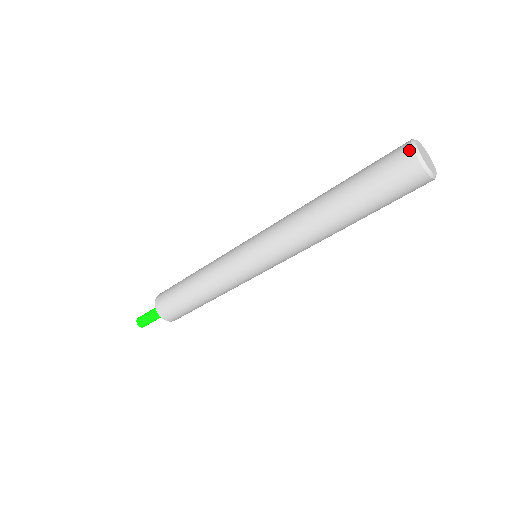
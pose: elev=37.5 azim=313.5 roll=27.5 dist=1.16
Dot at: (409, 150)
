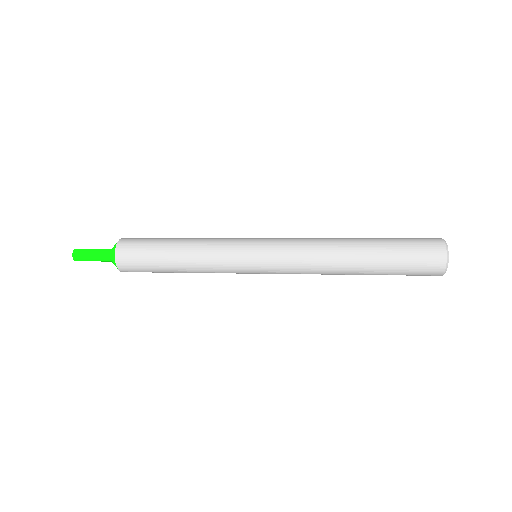
Dot at: (442, 269)
